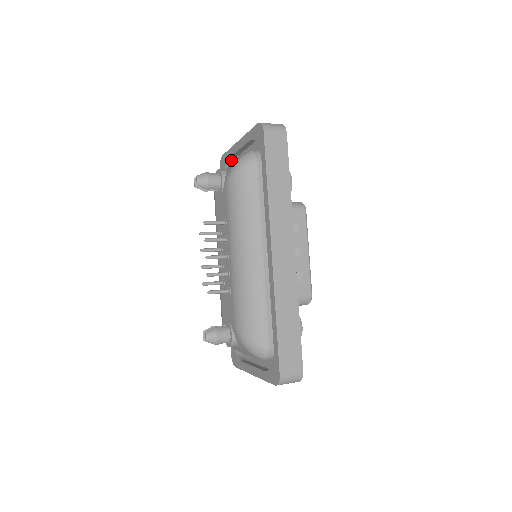
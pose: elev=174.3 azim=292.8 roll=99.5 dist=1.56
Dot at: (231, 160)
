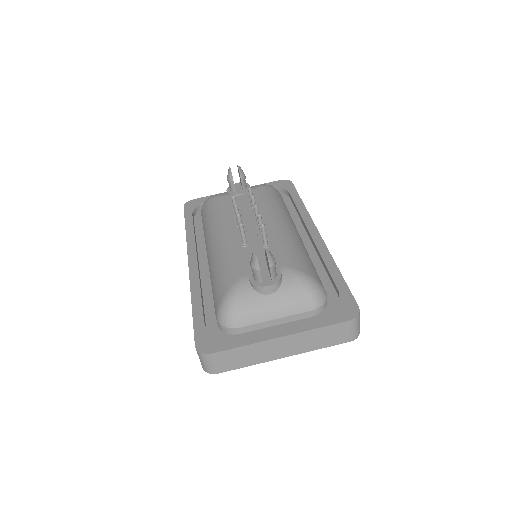
Dot at: occluded
